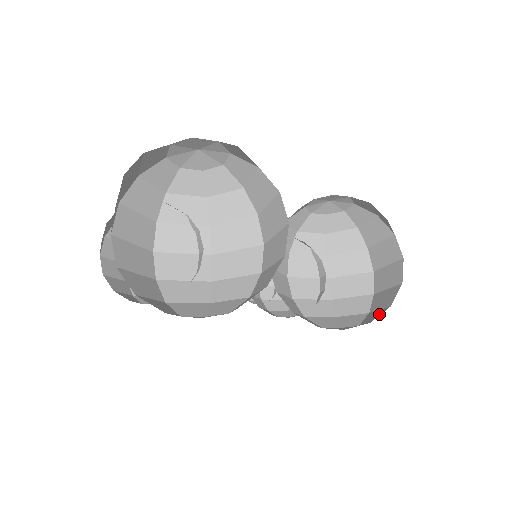
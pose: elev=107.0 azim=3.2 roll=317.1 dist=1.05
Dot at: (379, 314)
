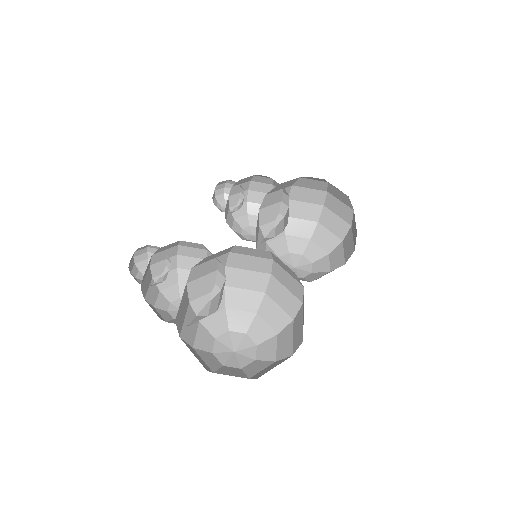
Dot at: (320, 257)
